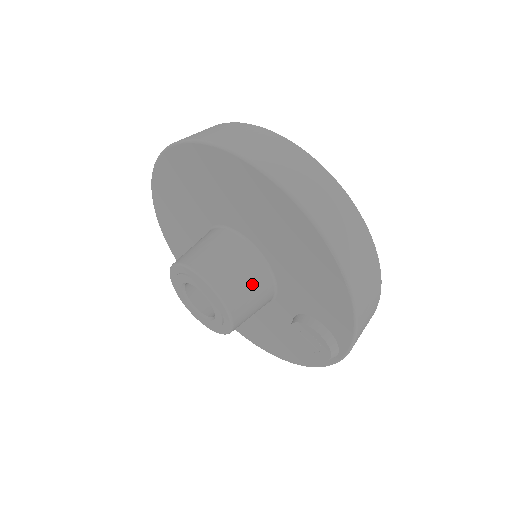
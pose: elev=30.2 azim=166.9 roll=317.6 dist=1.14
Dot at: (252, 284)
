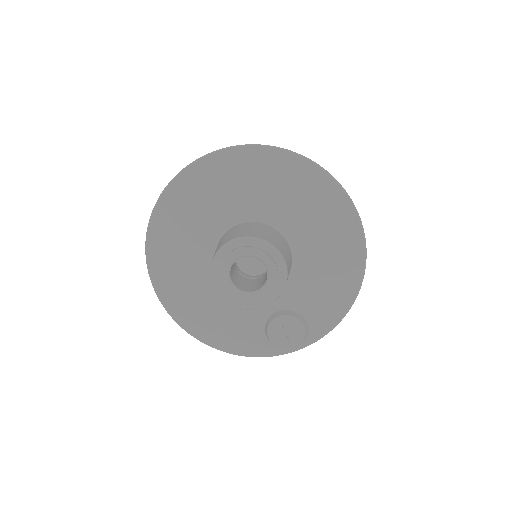
Dot at: occluded
